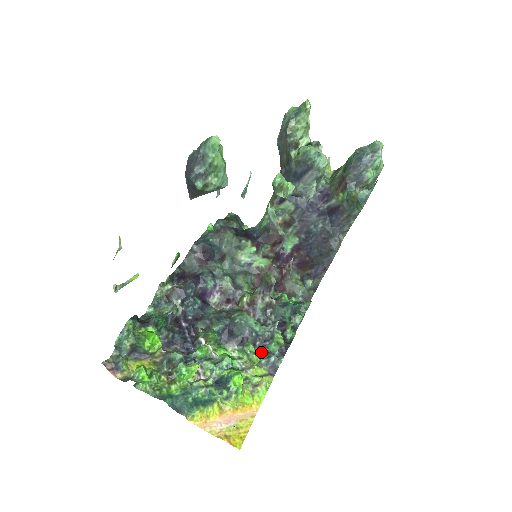
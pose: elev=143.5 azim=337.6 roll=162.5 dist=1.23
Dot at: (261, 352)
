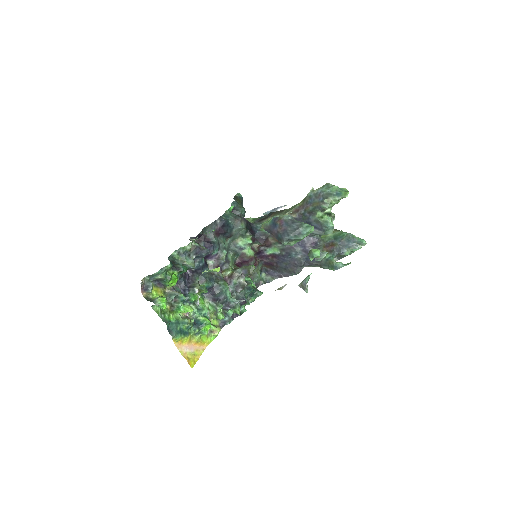
Dot at: occluded
